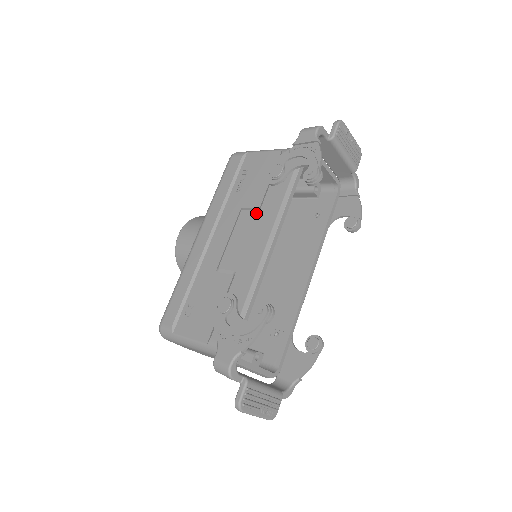
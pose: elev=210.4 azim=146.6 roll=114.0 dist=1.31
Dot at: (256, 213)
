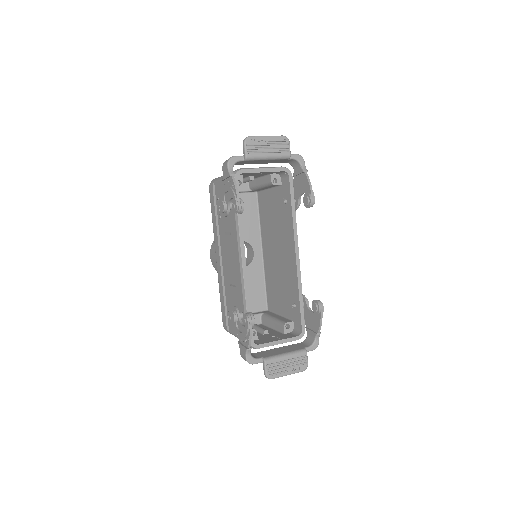
Dot at: (230, 238)
